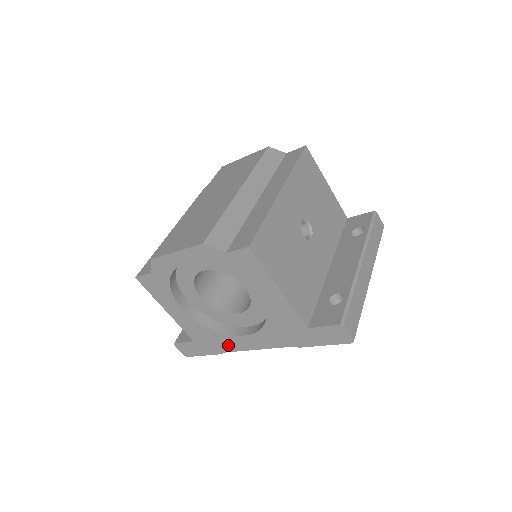
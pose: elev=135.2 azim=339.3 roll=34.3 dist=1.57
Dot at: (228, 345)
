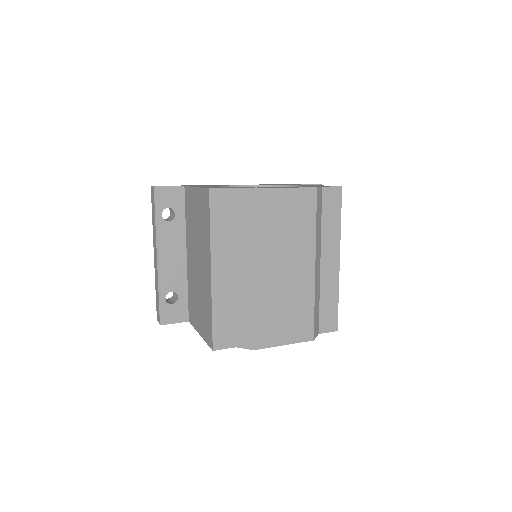
Dot at: occluded
